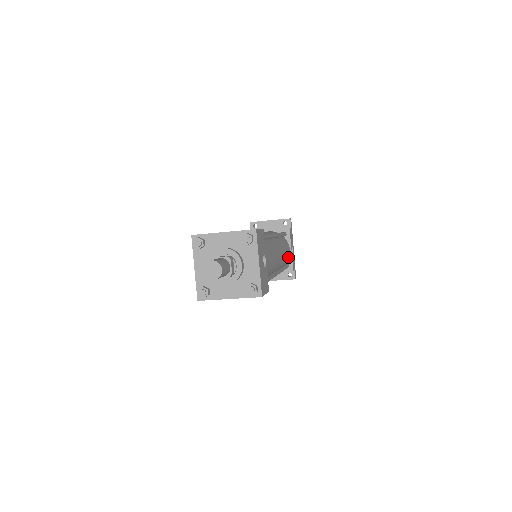
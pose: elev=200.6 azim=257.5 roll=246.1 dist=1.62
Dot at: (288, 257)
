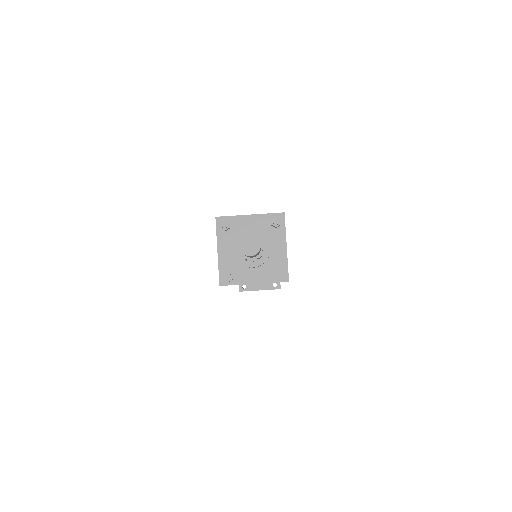
Dot at: occluded
